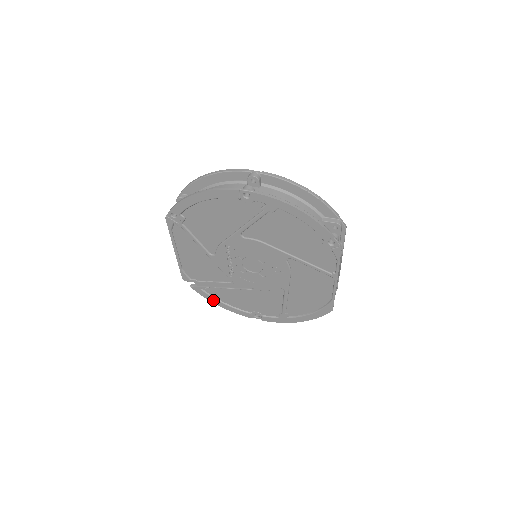
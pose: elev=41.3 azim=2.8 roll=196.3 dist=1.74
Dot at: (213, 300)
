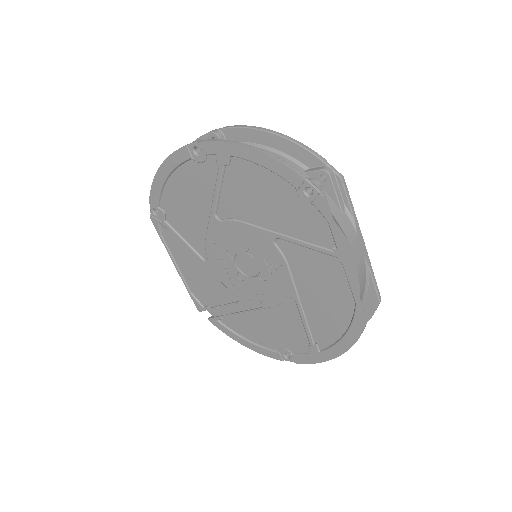
Dot at: (235, 337)
